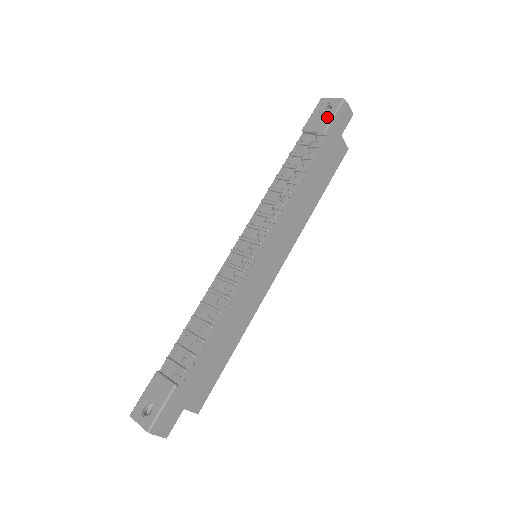
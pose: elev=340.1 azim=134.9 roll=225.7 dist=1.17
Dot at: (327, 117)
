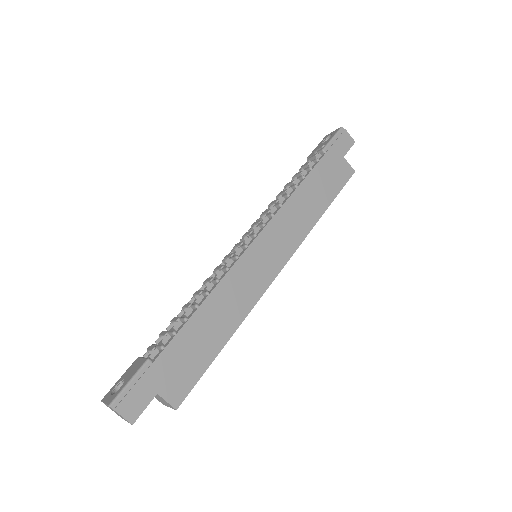
Dot at: (326, 142)
